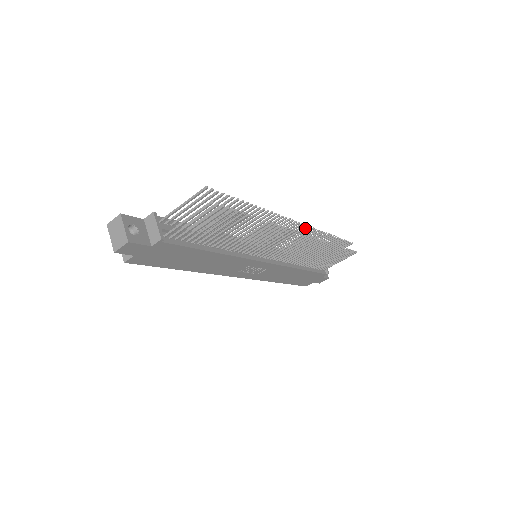
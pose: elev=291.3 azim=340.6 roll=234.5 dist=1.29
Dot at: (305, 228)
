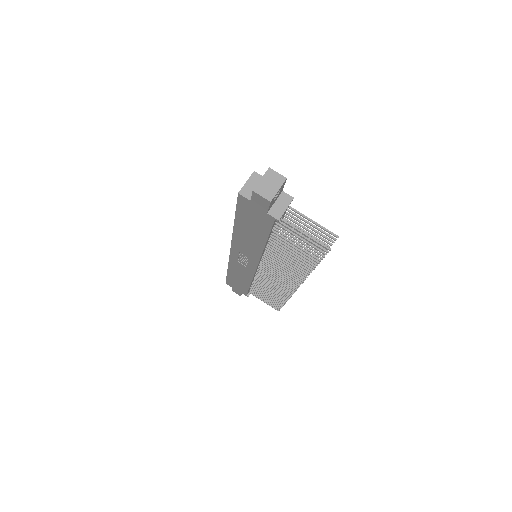
Dot at: occluded
